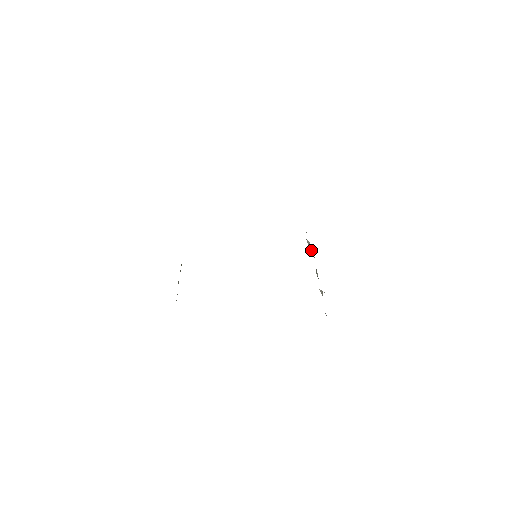
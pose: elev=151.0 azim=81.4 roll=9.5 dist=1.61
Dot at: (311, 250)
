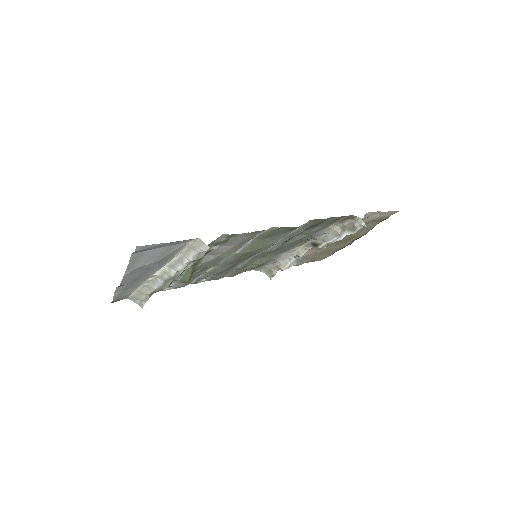
Dot at: (294, 263)
